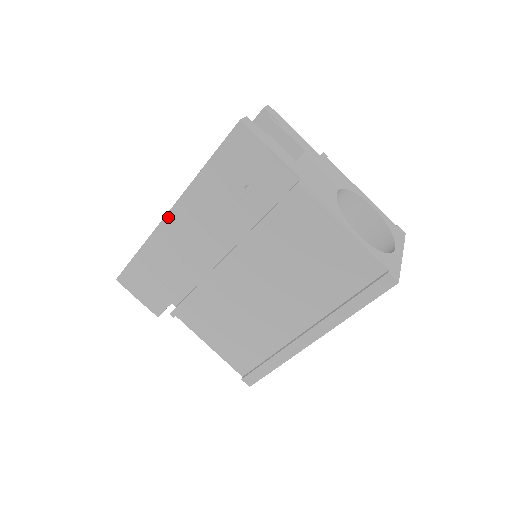
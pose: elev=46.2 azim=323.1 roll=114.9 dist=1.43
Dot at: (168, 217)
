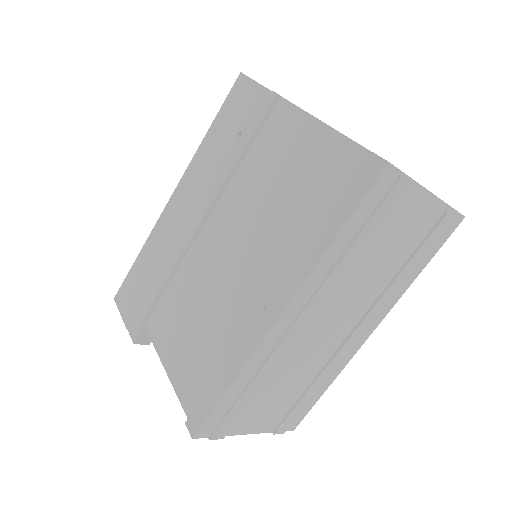
Dot at: (170, 201)
